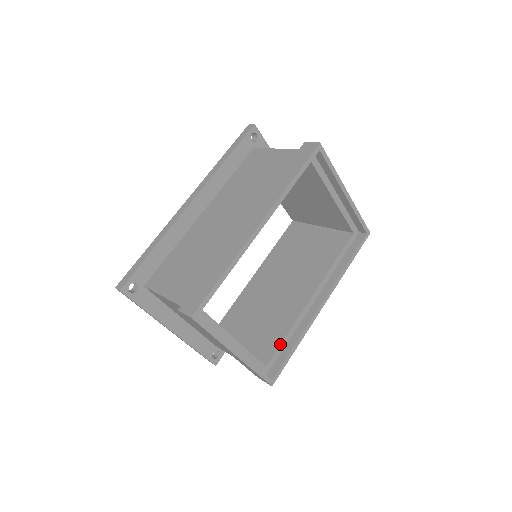
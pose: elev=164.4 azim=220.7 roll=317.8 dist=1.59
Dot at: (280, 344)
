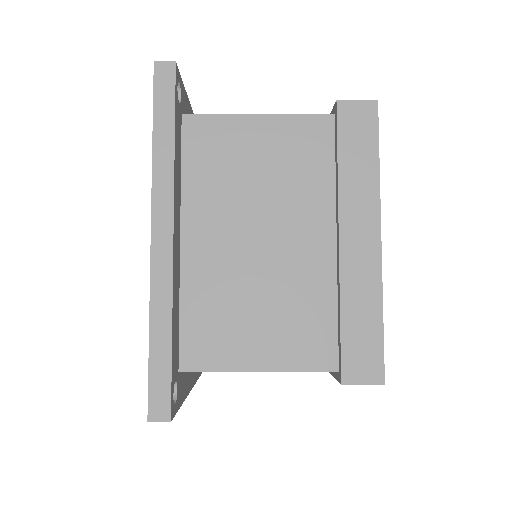
Dot at: occluded
